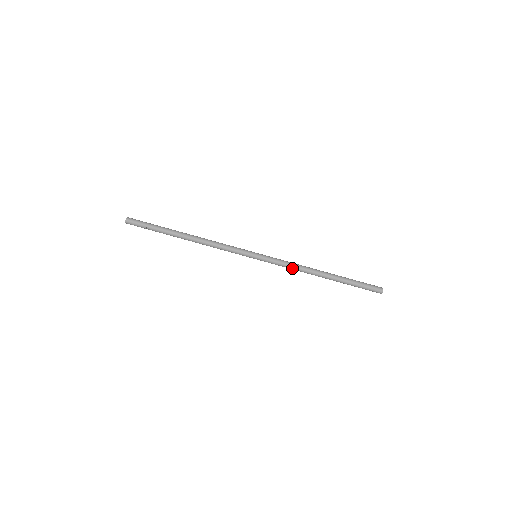
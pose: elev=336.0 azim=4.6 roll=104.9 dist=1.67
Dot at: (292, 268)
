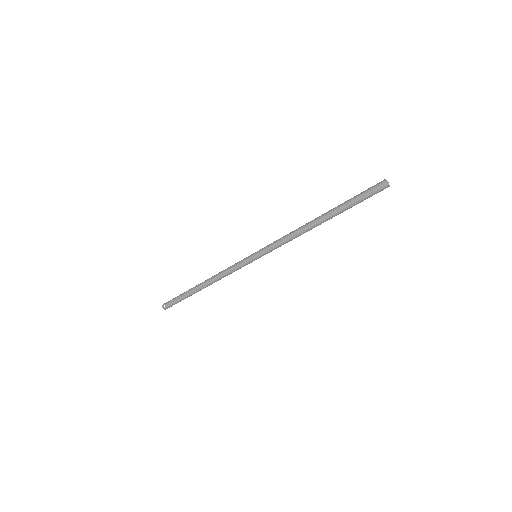
Dot at: (289, 241)
